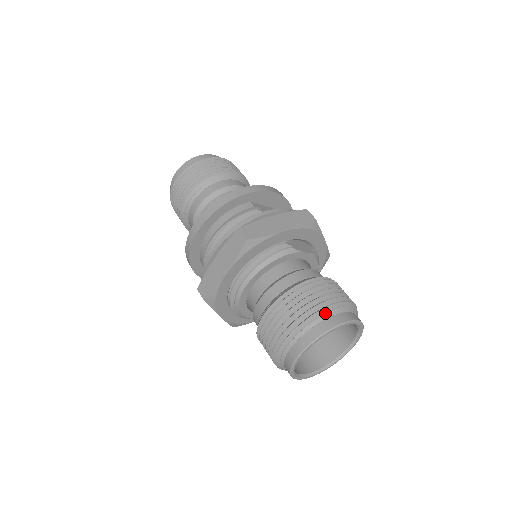
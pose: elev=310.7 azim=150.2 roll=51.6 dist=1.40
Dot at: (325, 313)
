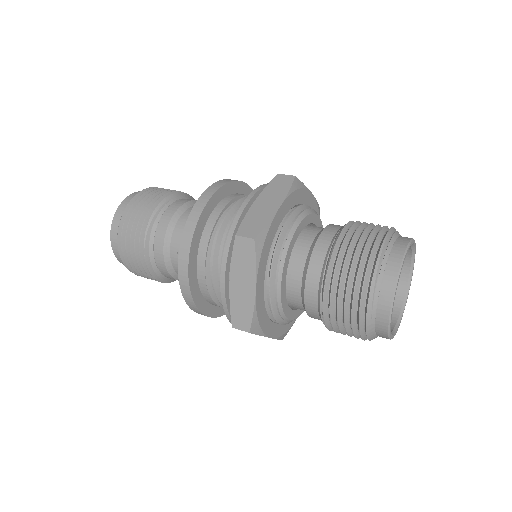
Dot at: occluded
